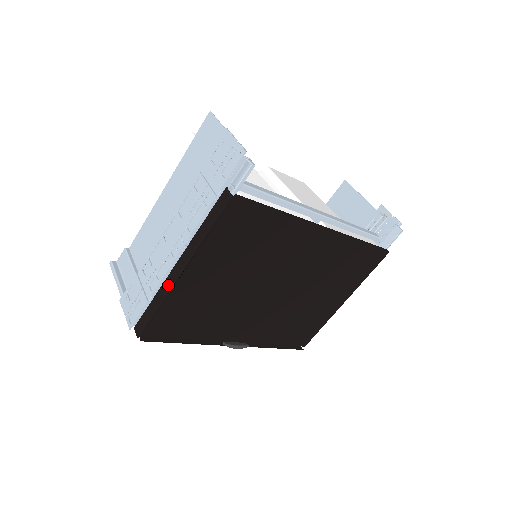
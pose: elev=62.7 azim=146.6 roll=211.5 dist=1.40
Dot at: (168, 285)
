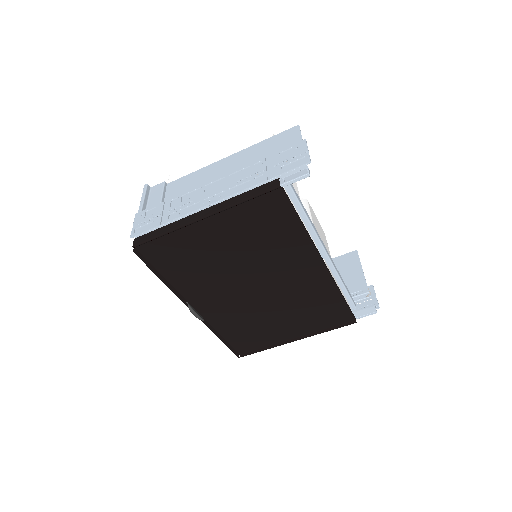
Dot at: (185, 222)
